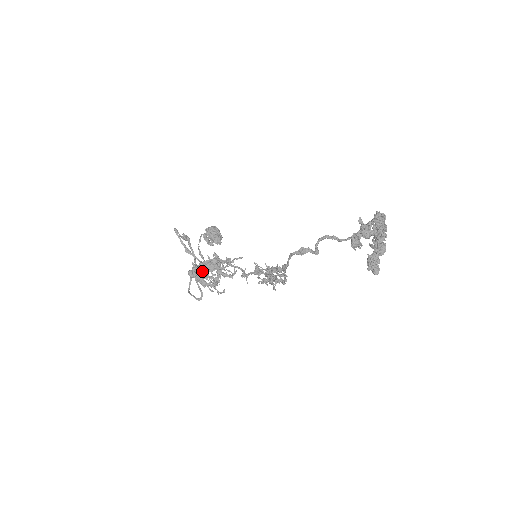
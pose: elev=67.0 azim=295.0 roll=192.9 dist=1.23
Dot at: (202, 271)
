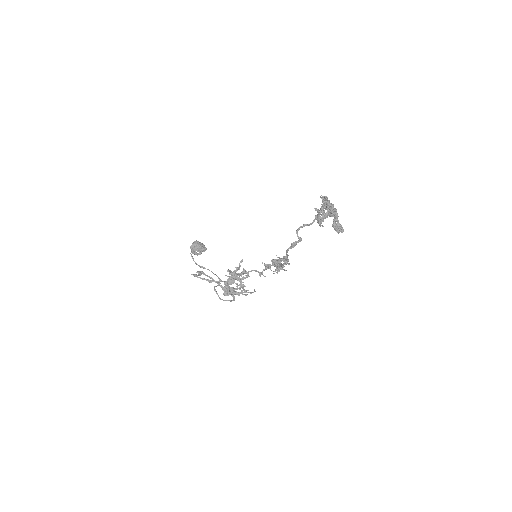
Dot at: (232, 288)
